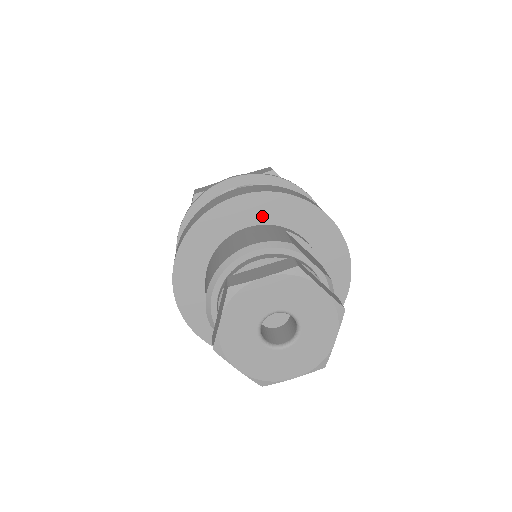
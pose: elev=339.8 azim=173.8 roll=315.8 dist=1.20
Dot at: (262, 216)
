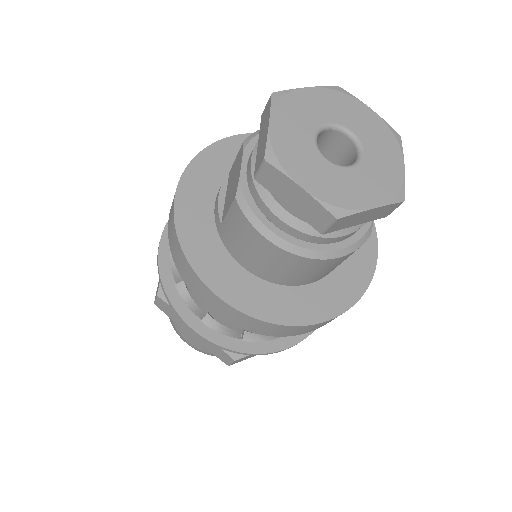
Dot at: occluded
